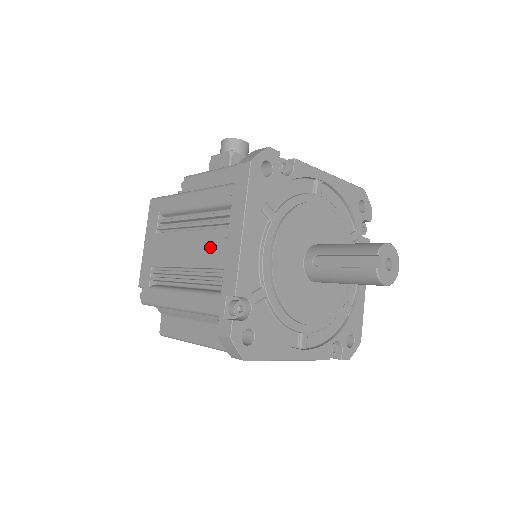
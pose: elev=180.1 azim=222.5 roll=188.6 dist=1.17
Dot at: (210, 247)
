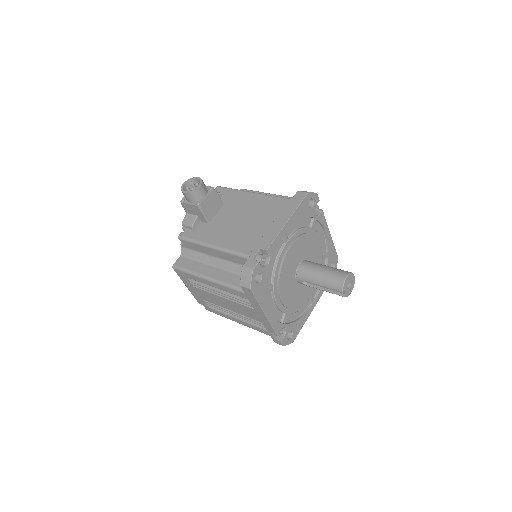
Dot at: (245, 311)
